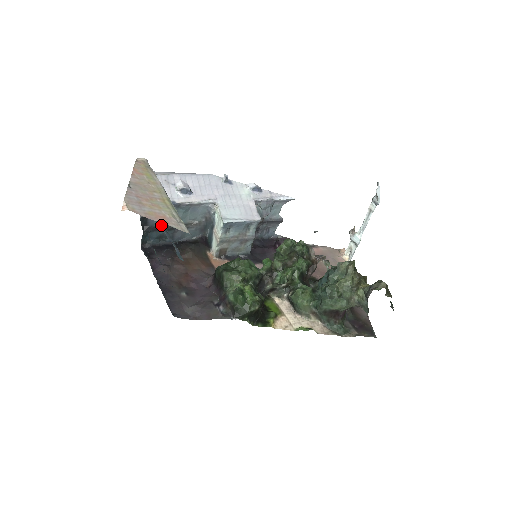
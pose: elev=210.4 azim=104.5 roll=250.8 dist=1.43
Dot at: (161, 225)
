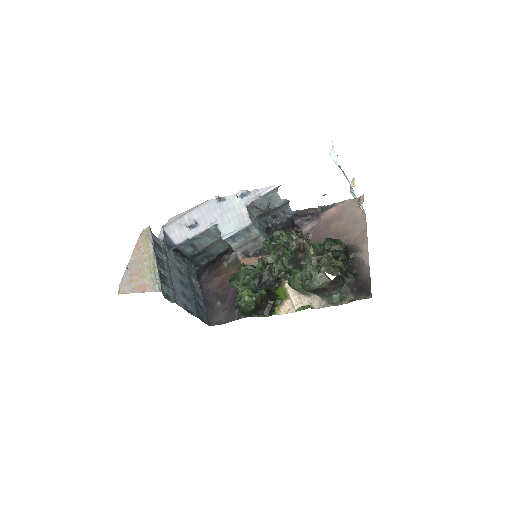
Dot at: (195, 253)
